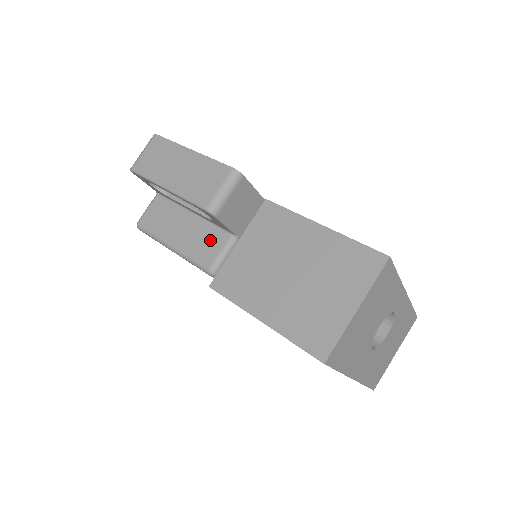
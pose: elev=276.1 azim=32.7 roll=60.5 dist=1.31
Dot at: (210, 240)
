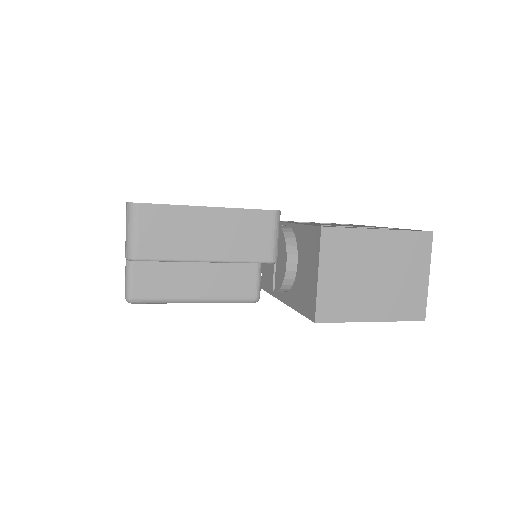
Dot at: (239, 274)
